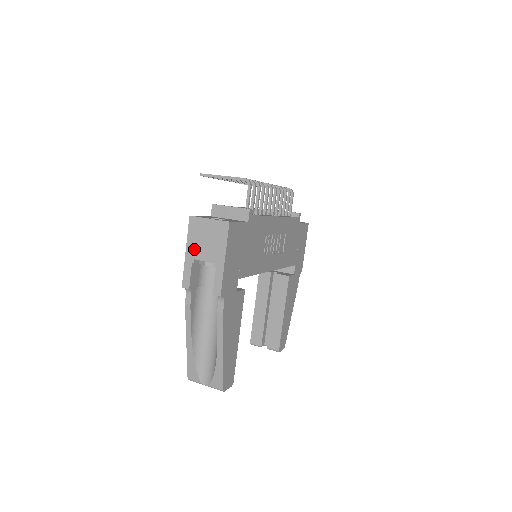
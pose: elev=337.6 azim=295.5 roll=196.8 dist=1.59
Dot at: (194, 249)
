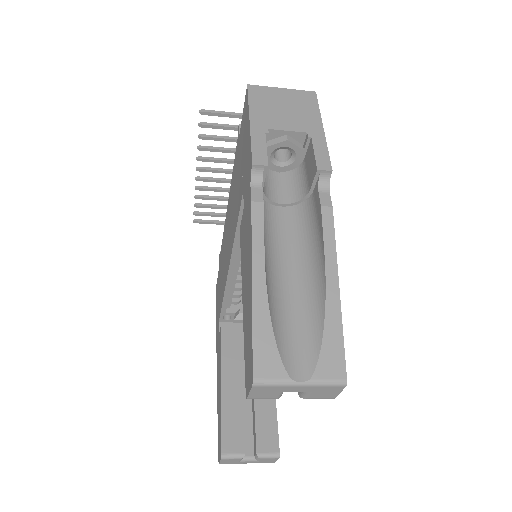
Dot at: (265, 117)
